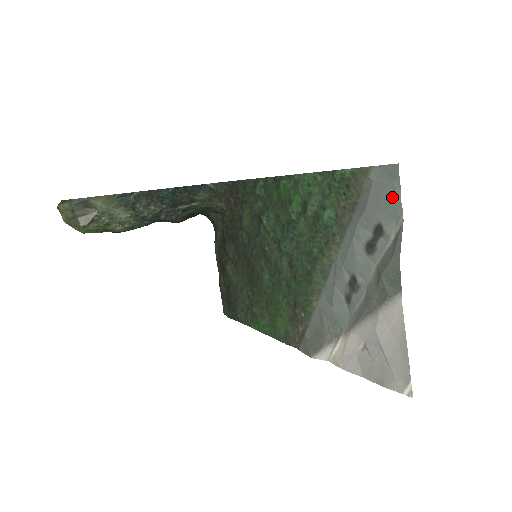
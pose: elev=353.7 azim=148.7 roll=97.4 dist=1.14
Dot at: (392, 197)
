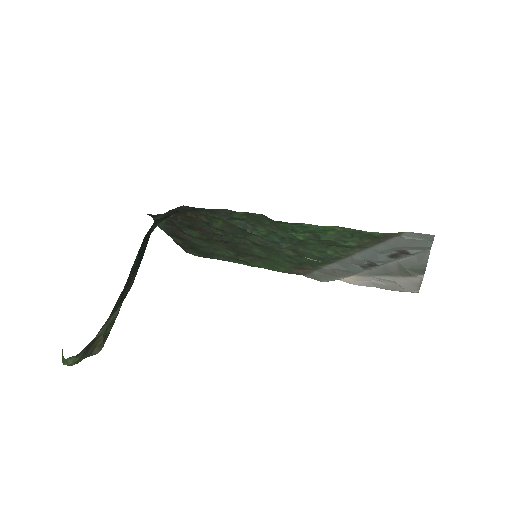
Dot at: (424, 246)
